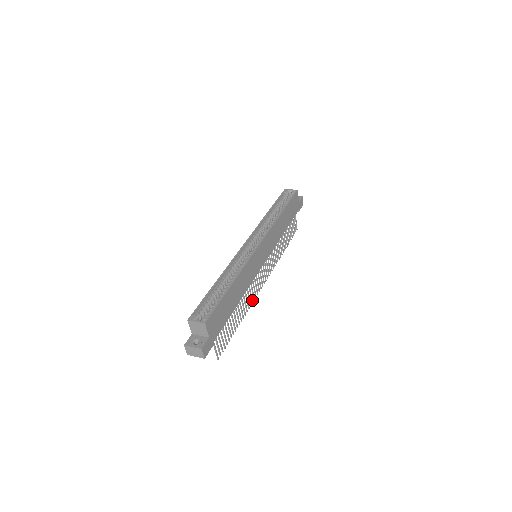
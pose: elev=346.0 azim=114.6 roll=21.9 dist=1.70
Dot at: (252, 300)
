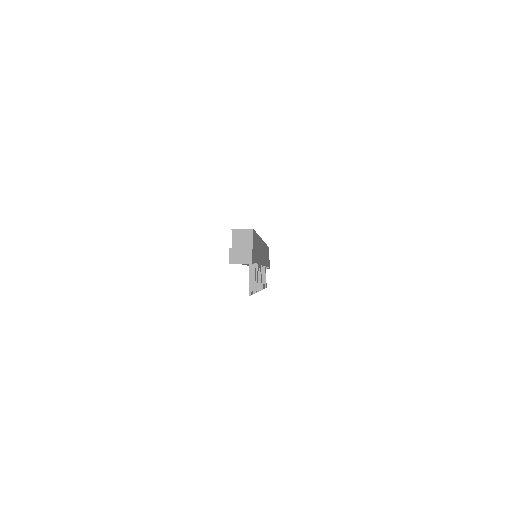
Dot at: (257, 287)
